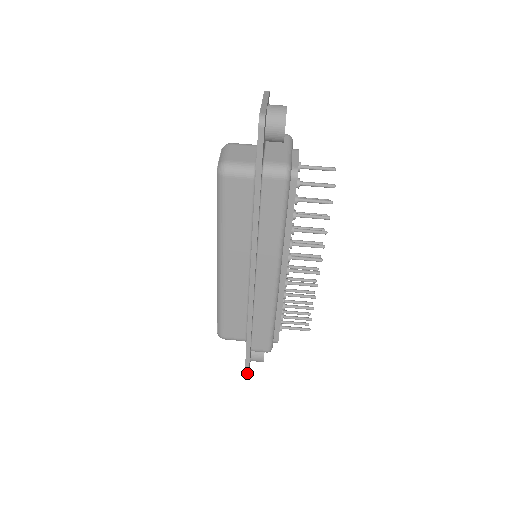
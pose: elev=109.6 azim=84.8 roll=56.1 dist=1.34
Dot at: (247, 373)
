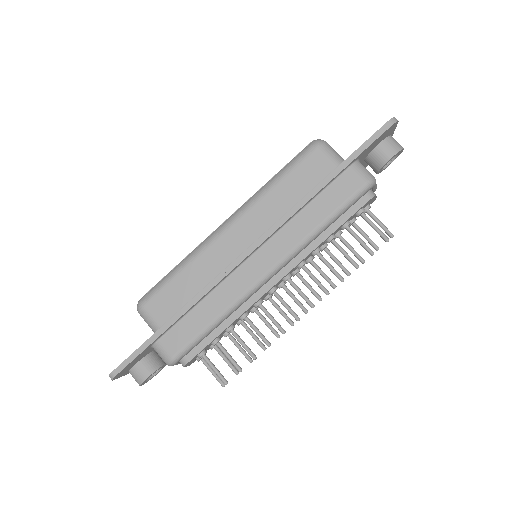
Dot at: (122, 367)
